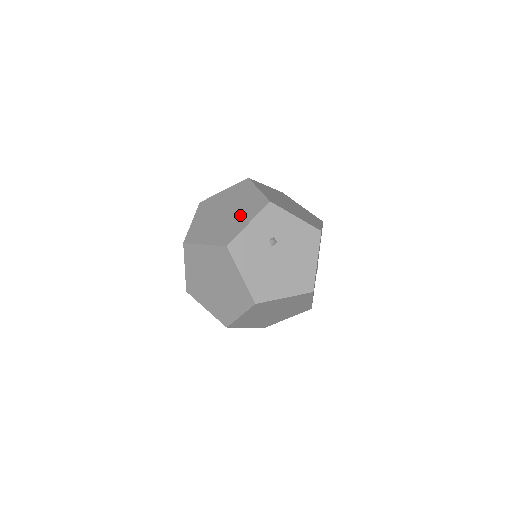
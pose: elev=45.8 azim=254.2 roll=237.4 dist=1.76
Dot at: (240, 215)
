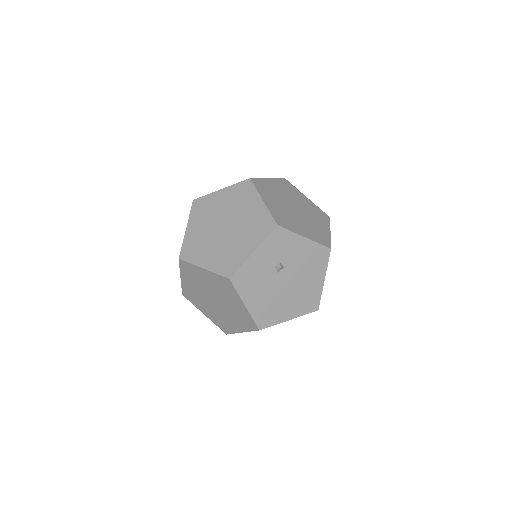
Dot at: (243, 236)
